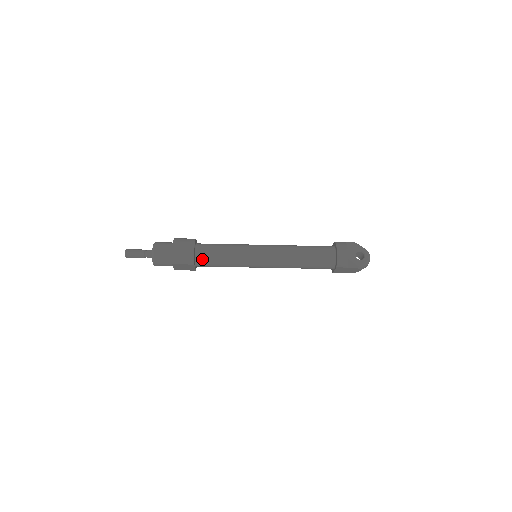
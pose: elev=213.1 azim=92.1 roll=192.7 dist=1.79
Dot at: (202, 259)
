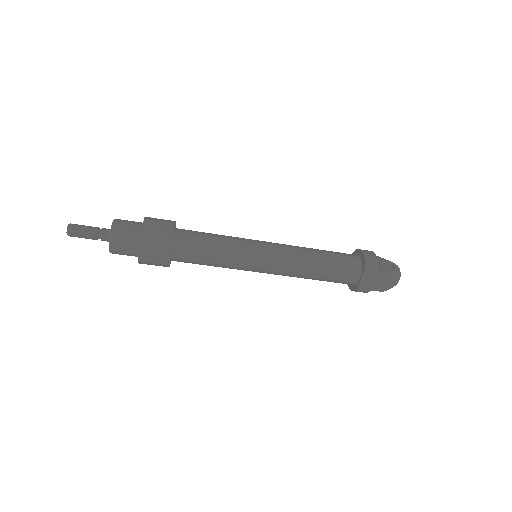
Dot at: (185, 239)
